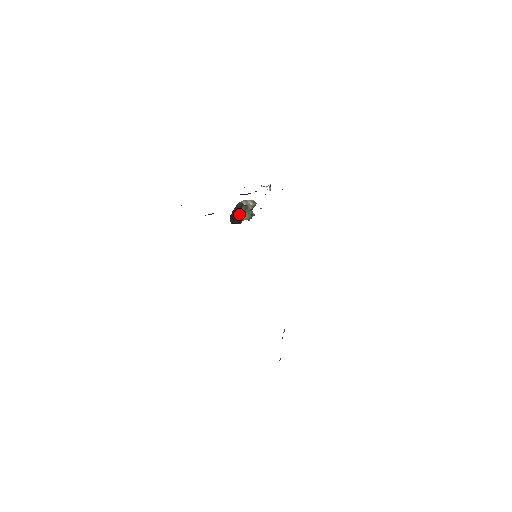
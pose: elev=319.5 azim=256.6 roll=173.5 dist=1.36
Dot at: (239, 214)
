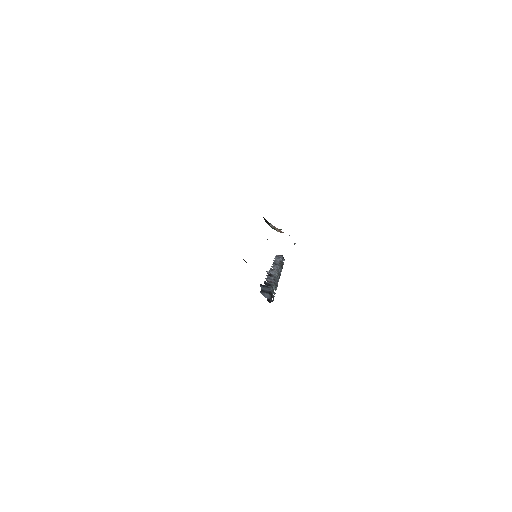
Dot at: occluded
